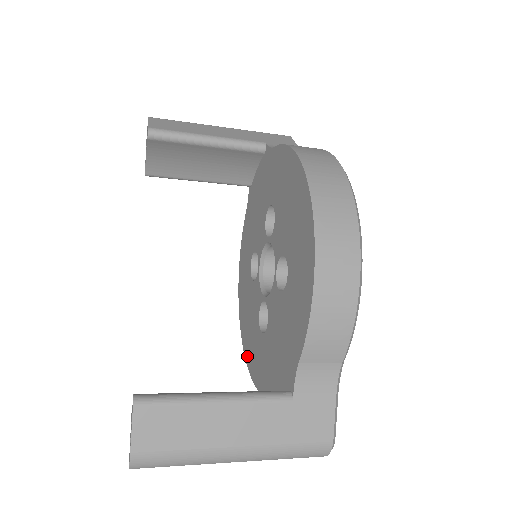
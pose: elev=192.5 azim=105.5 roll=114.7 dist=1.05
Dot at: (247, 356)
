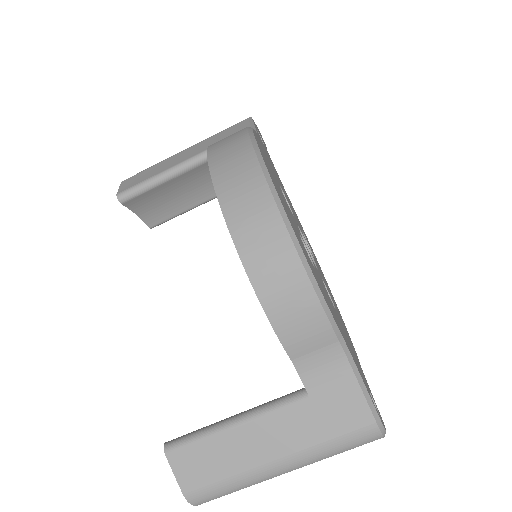
Dot at: occluded
